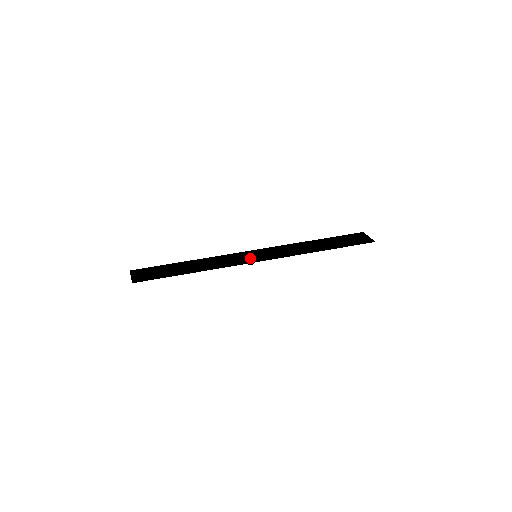
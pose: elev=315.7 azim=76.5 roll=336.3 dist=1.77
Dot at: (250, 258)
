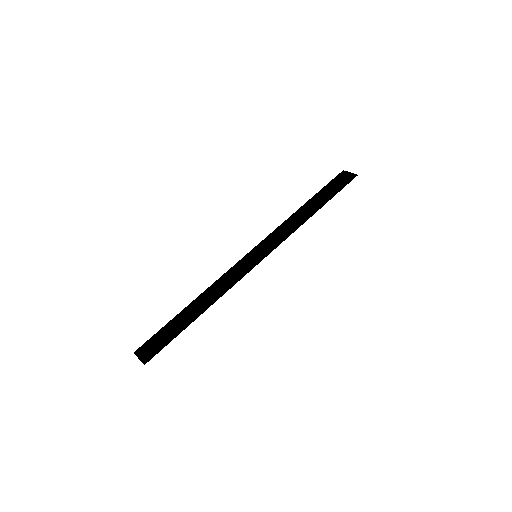
Dot at: (254, 263)
